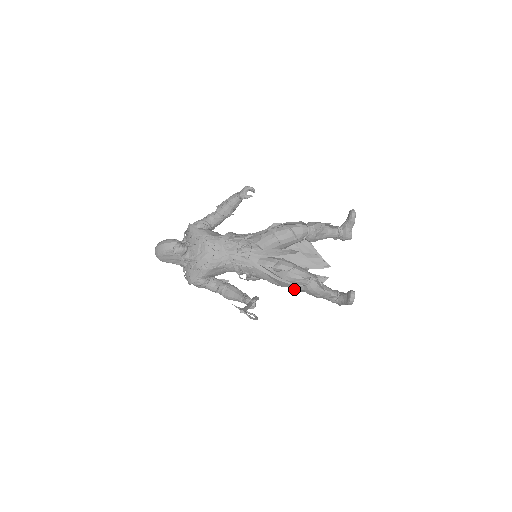
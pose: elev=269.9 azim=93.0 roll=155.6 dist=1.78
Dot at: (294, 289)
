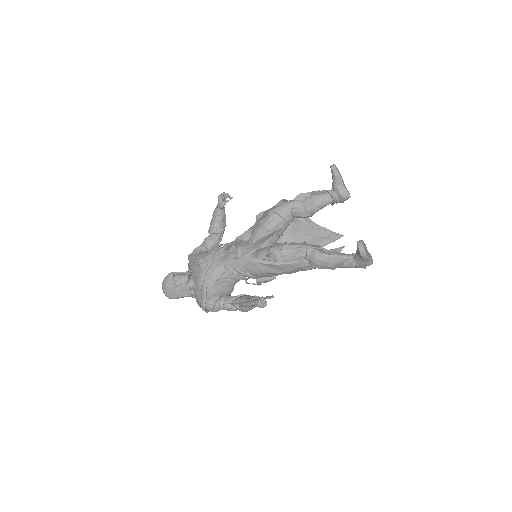
Dot at: (303, 270)
